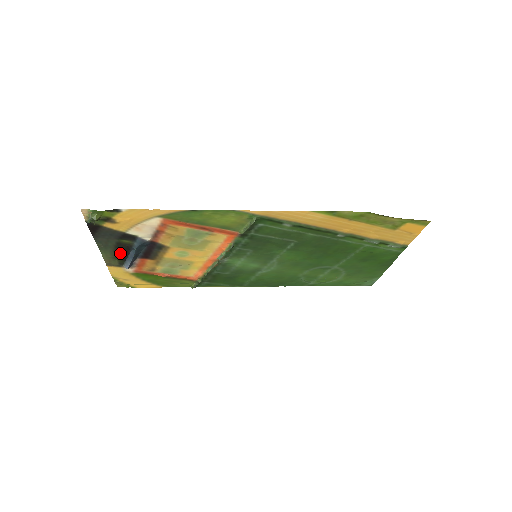
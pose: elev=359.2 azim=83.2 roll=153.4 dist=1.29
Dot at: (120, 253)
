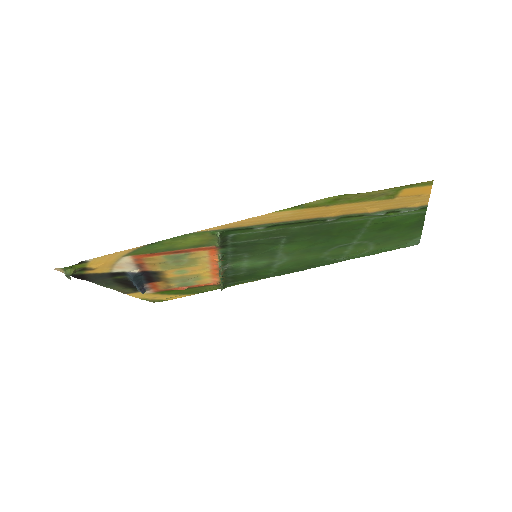
Dot at: (125, 284)
